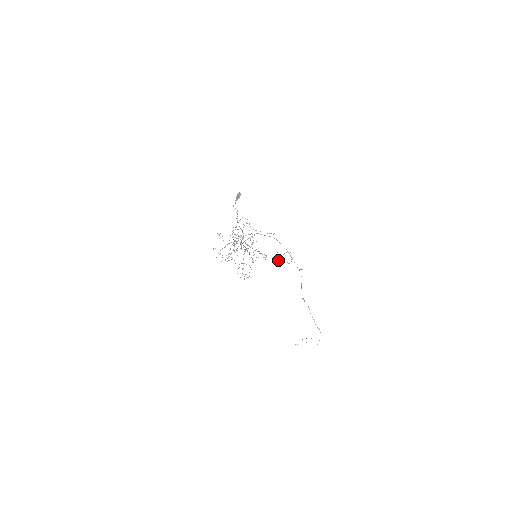
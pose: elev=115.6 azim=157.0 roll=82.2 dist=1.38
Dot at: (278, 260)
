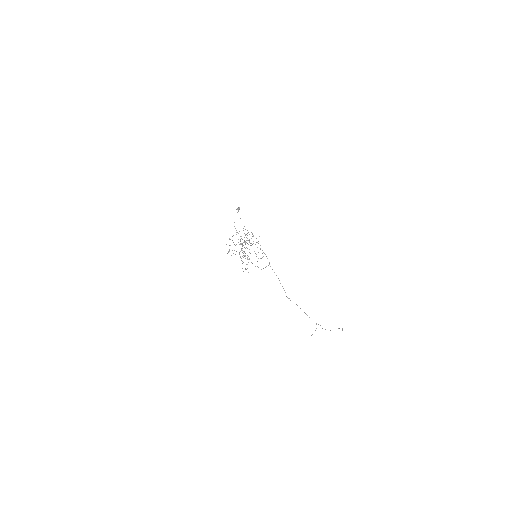
Dot at: occluded
